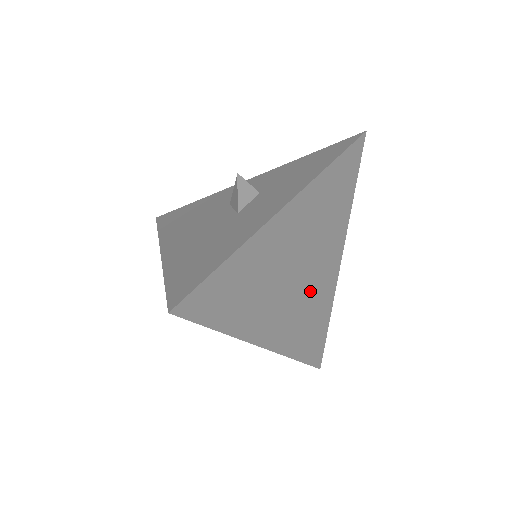
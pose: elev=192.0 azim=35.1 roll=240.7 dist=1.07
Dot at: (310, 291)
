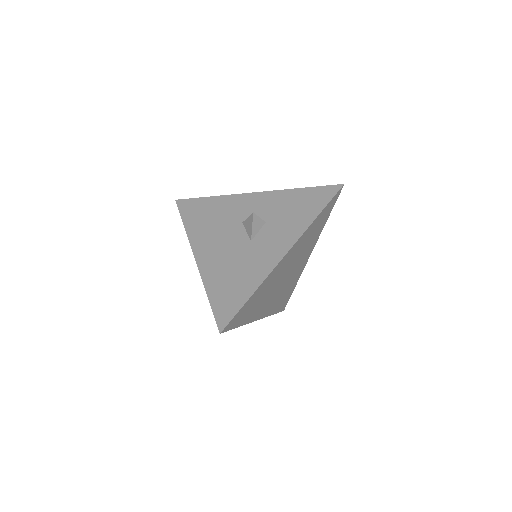
Dot at: (289, 280)
